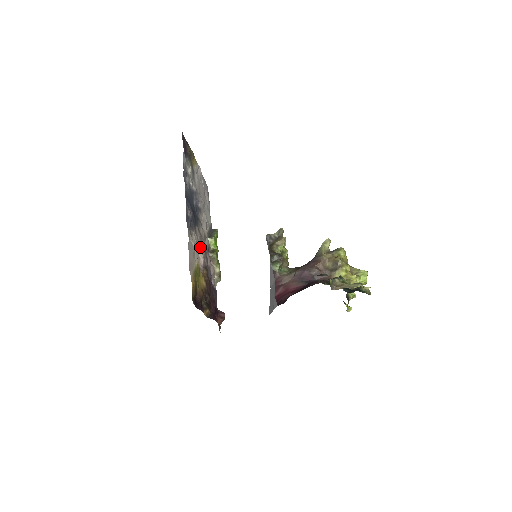
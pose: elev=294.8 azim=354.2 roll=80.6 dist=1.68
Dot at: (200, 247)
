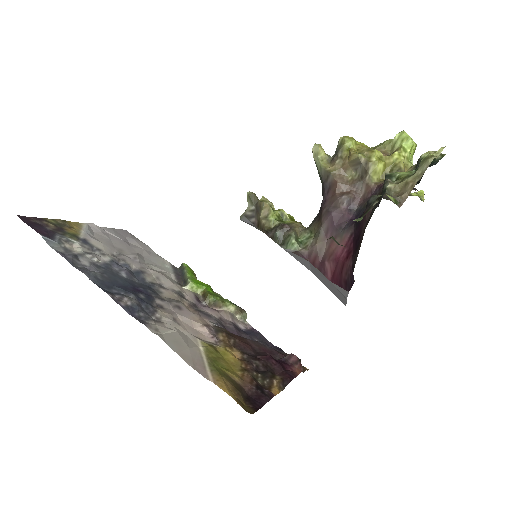
Dot at: (185, 318)
